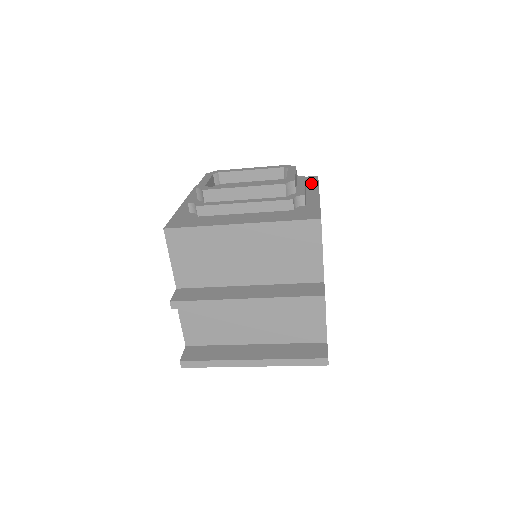
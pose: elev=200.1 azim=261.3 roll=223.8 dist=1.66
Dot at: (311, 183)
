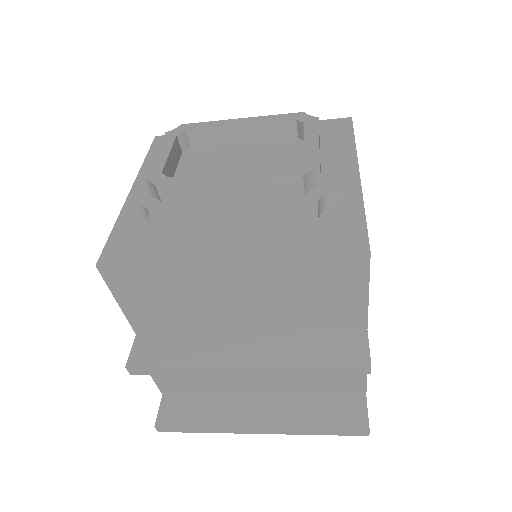
Dot at: (342, 139)
